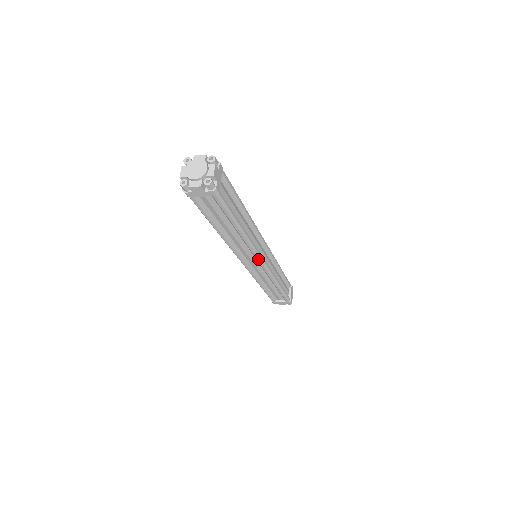
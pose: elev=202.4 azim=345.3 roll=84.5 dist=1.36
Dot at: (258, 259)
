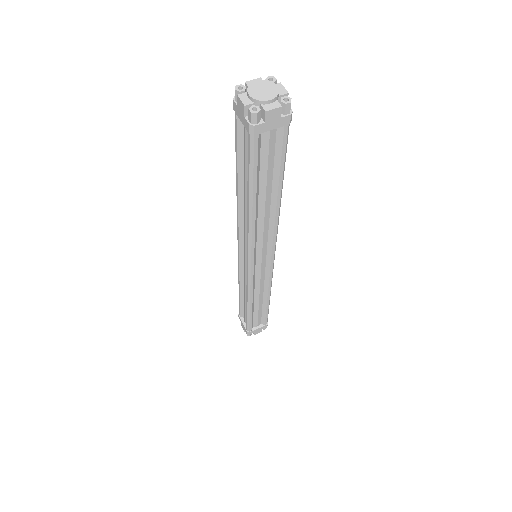
Dot at: (248, 255)
